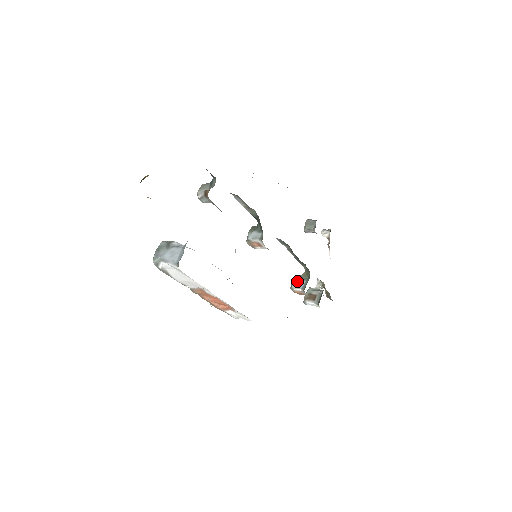
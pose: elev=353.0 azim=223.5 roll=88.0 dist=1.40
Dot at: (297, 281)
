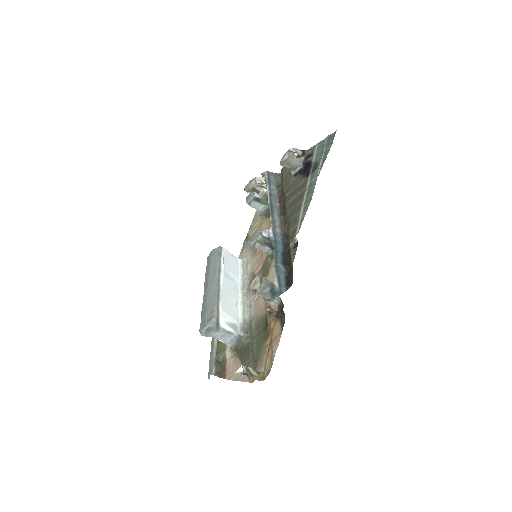
Dot at: (256, 203)
